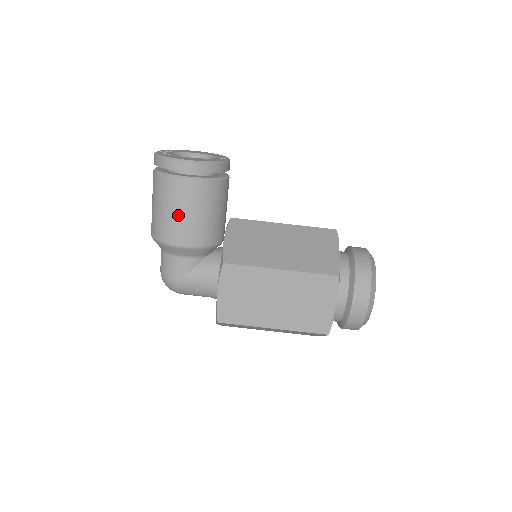
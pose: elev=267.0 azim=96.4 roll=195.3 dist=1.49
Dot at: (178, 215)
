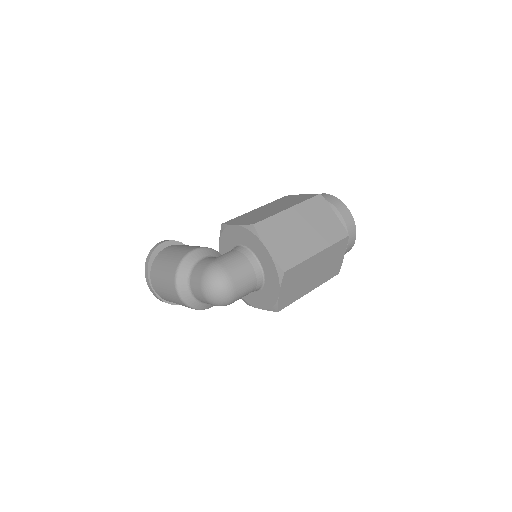
Dot at: (178, 250)
